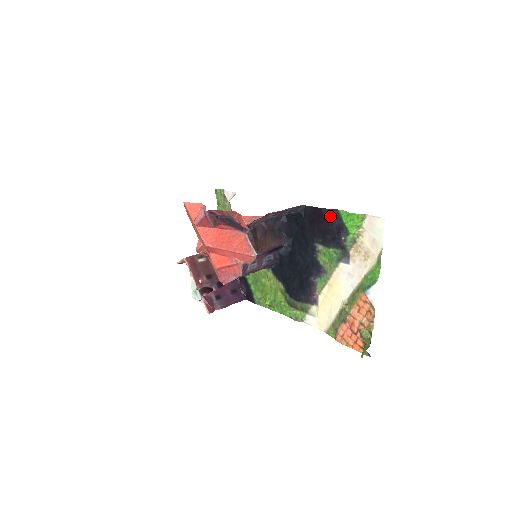
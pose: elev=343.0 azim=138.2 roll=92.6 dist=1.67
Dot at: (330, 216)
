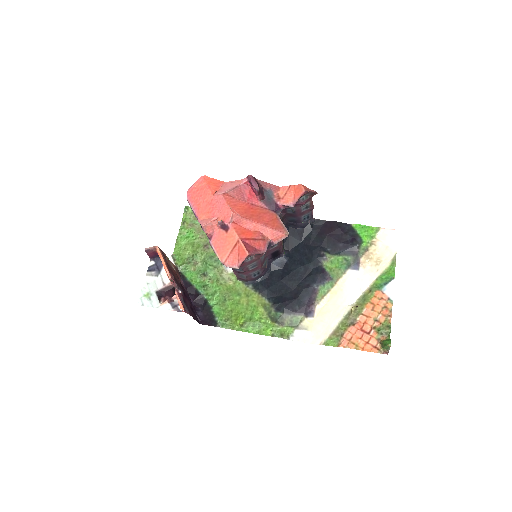
Dot at: (344, 228)
